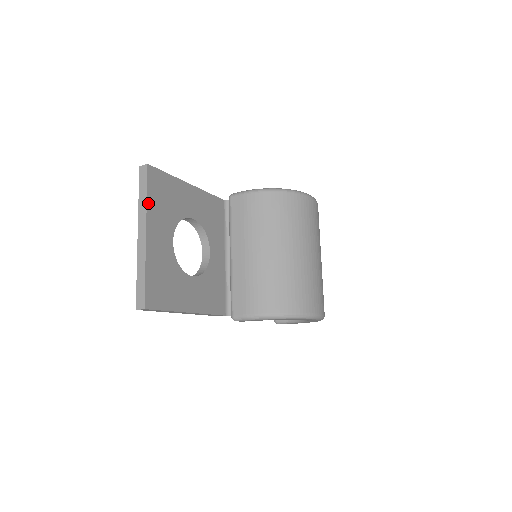
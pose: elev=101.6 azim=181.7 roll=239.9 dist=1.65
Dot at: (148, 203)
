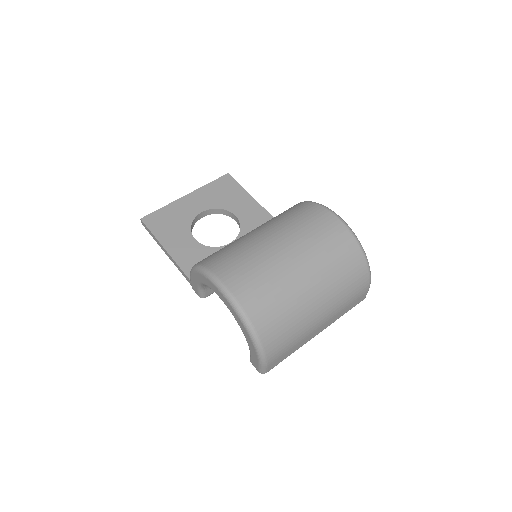
Dot at: (206, 186)
